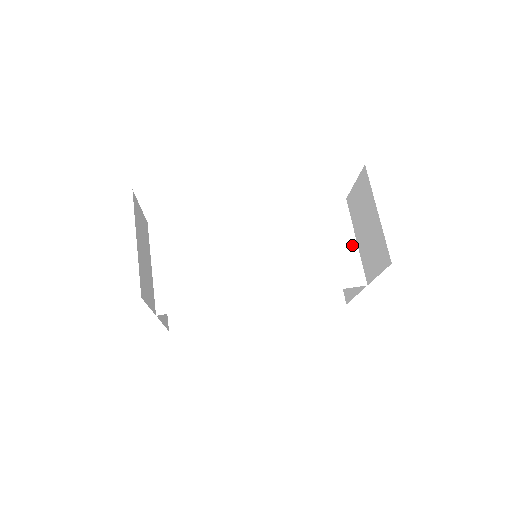
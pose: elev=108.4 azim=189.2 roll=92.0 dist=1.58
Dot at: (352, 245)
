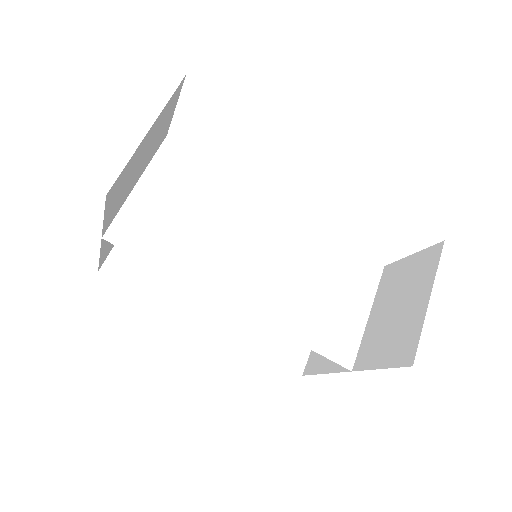
Dot at: (362, 317)
